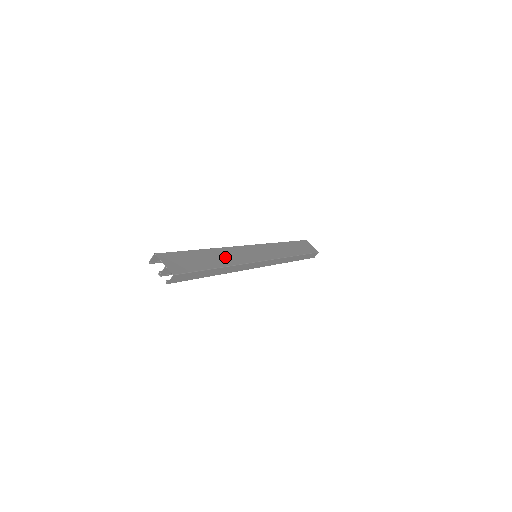
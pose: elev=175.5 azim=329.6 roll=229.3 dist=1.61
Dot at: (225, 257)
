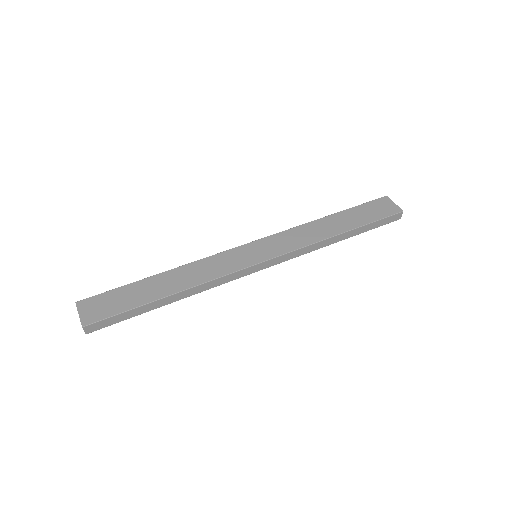
Dot at: (186, 277)
